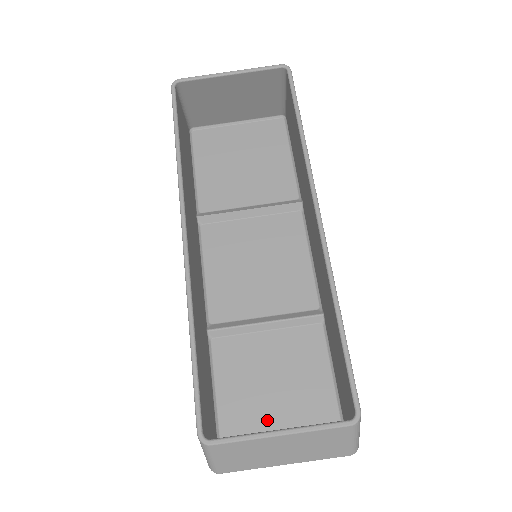
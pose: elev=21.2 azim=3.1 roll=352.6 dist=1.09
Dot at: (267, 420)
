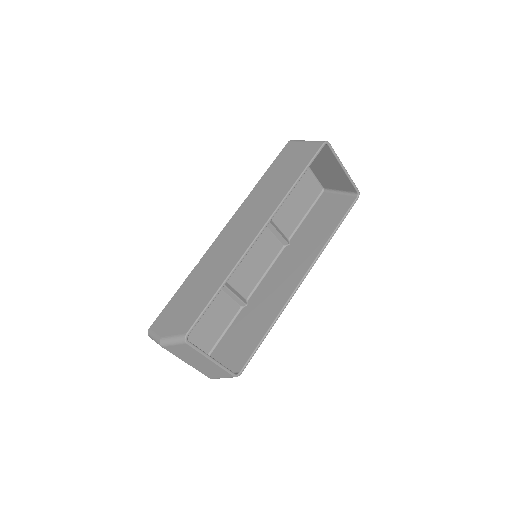
Dot at: occluded
